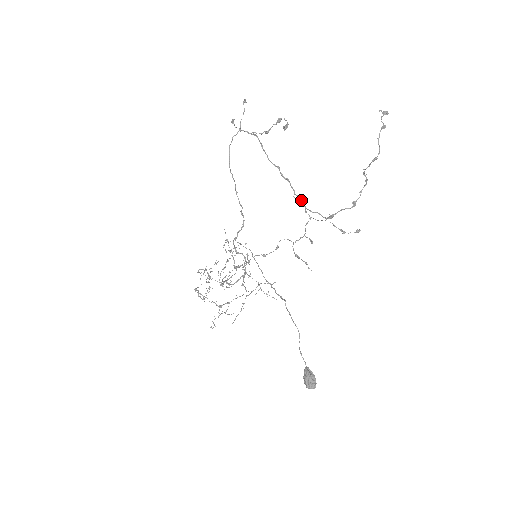
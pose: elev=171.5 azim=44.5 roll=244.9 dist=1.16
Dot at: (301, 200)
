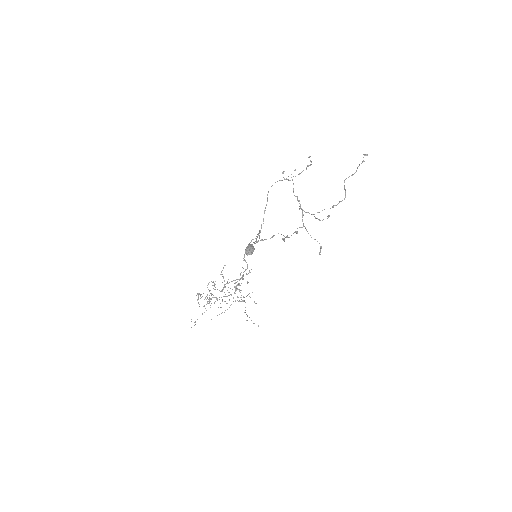
Dot at: (302, 212)
